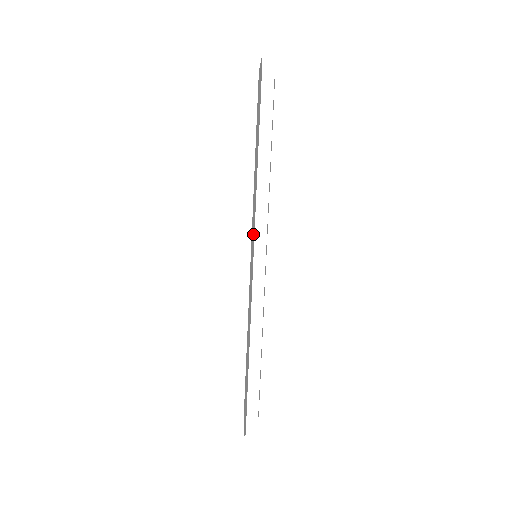
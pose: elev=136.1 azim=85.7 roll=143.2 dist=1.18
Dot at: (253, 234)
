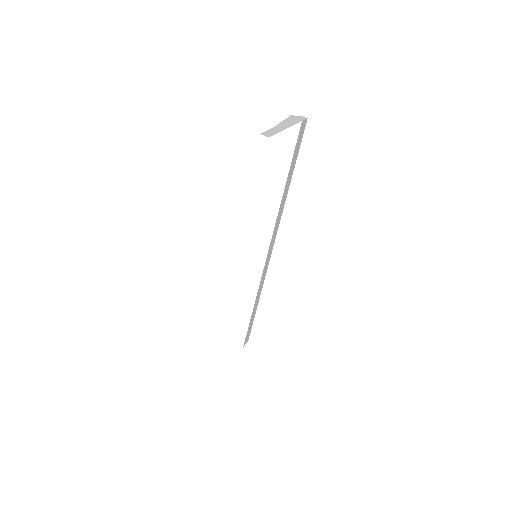
Dot at: occluded
